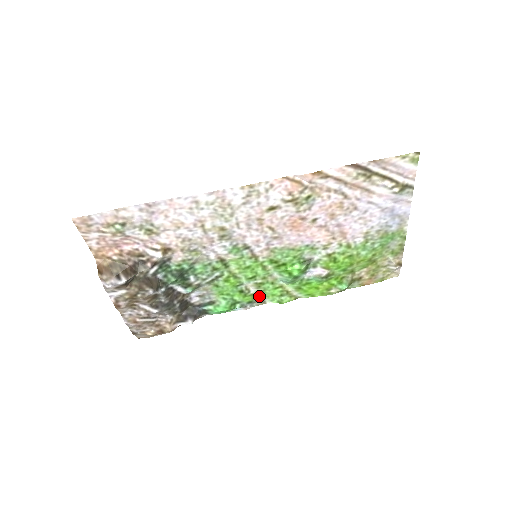
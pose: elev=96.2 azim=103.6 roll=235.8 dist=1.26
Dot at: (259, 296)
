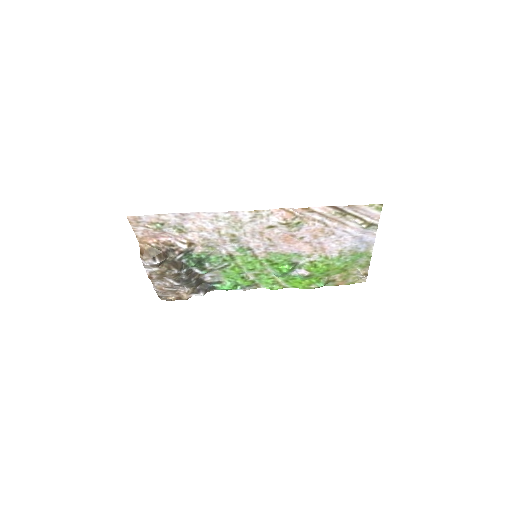
Dot at: (256, 282)
